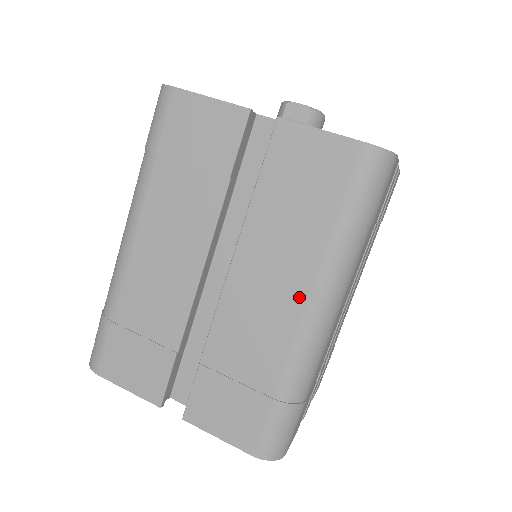
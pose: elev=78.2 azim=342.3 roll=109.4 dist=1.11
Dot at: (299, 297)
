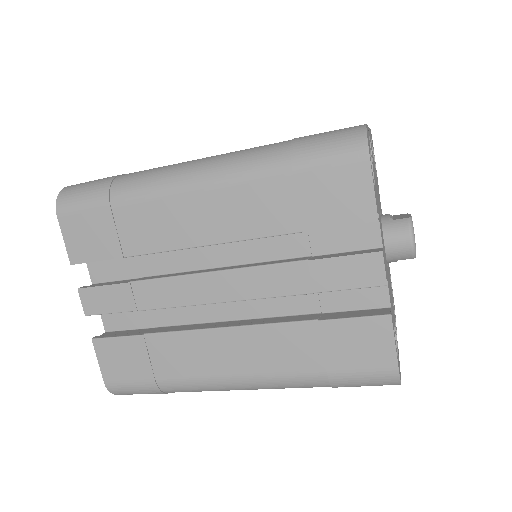
Dot at: occluded
